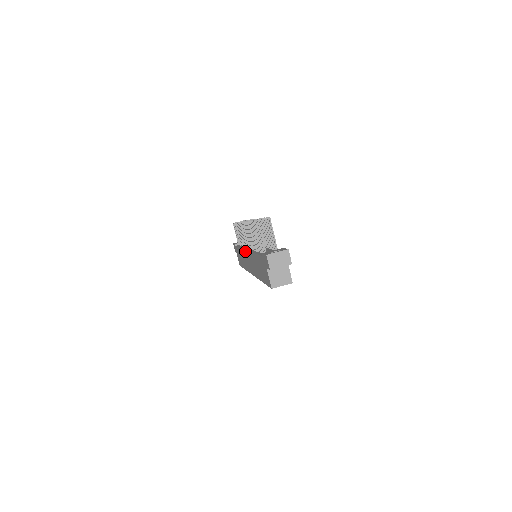
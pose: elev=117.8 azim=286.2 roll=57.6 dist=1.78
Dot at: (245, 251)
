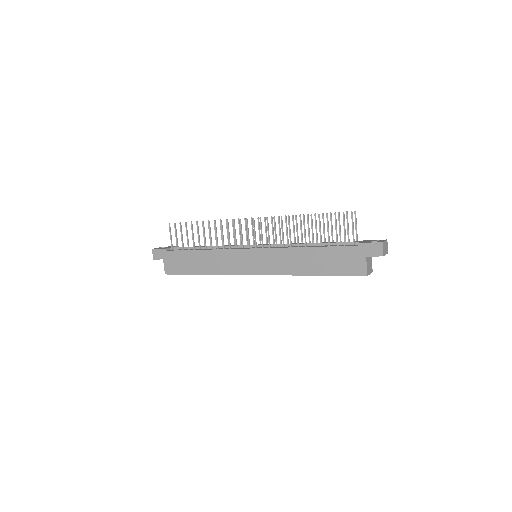
Dot at: (245, 250)
